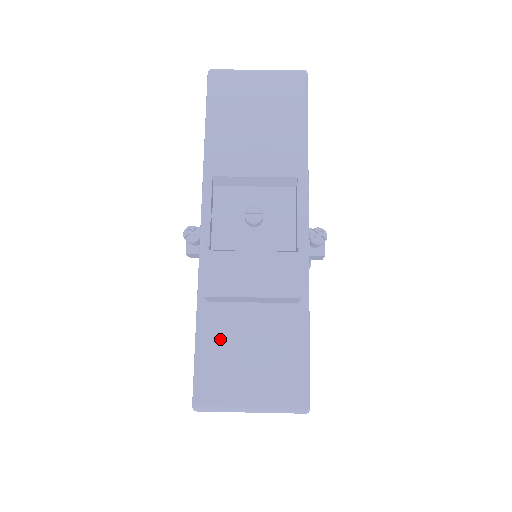
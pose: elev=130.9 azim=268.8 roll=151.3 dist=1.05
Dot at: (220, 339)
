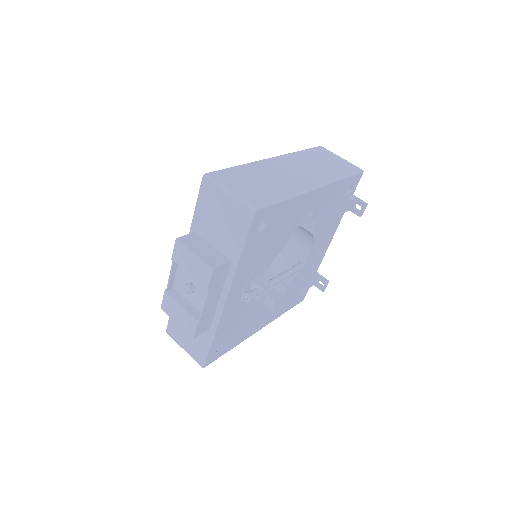
Dot at: occluded
